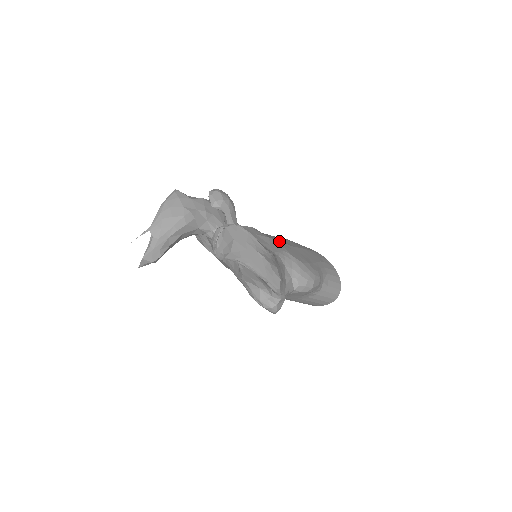
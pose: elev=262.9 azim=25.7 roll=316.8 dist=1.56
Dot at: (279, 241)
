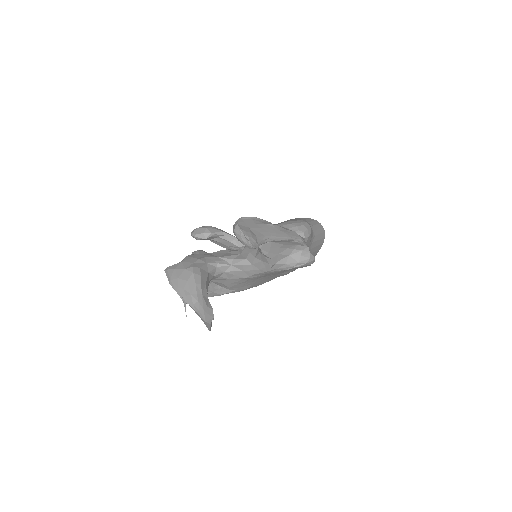
Dot at: occluded
